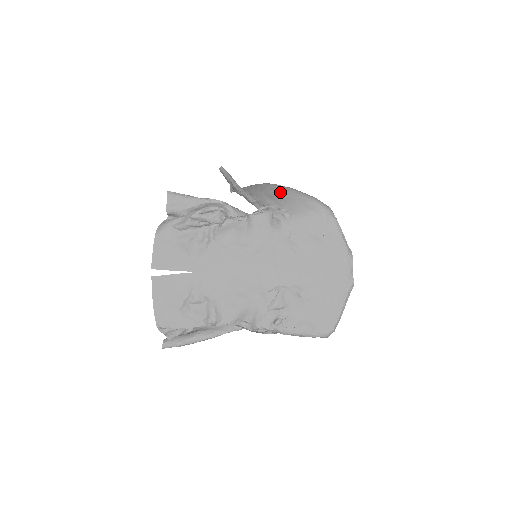
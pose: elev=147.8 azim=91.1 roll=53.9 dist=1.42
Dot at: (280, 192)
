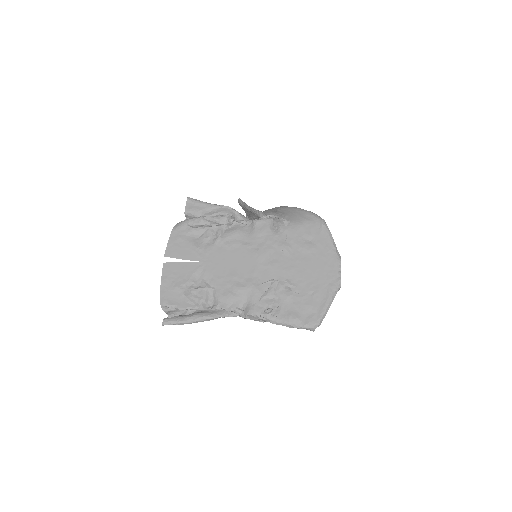
Dot at: (283, 209)
